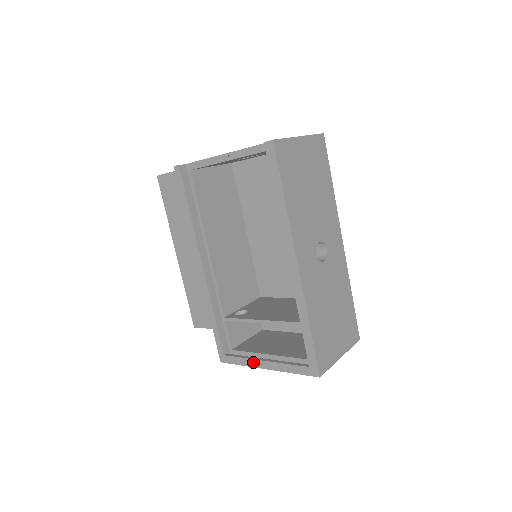
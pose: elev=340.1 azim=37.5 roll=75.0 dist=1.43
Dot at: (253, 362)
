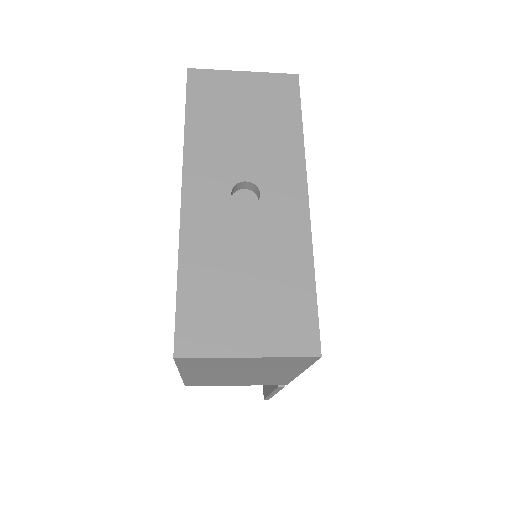
Dot at: occluded
